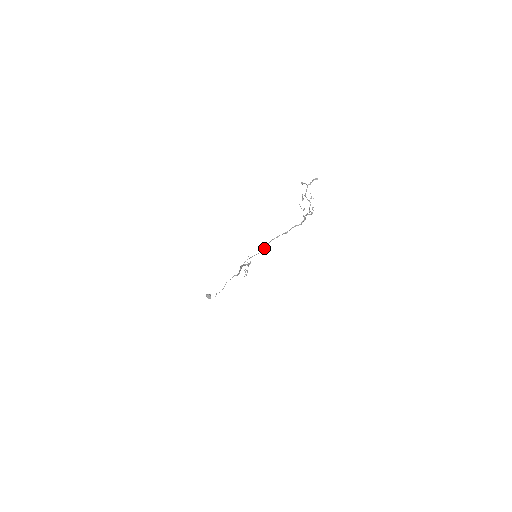
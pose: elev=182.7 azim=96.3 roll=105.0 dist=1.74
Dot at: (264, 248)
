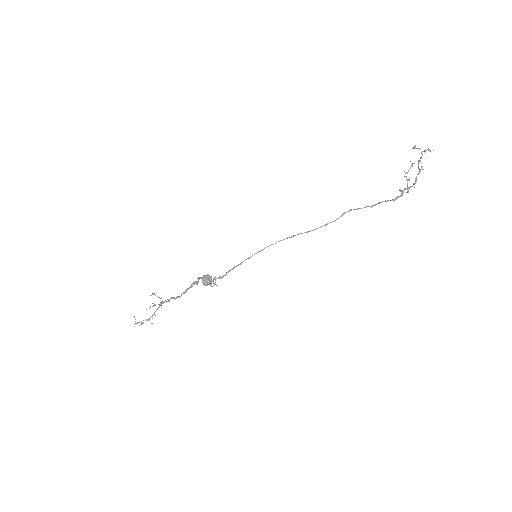
Dot at: occluded
